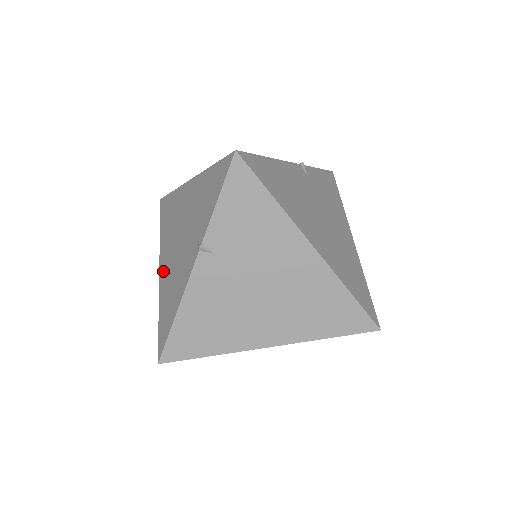
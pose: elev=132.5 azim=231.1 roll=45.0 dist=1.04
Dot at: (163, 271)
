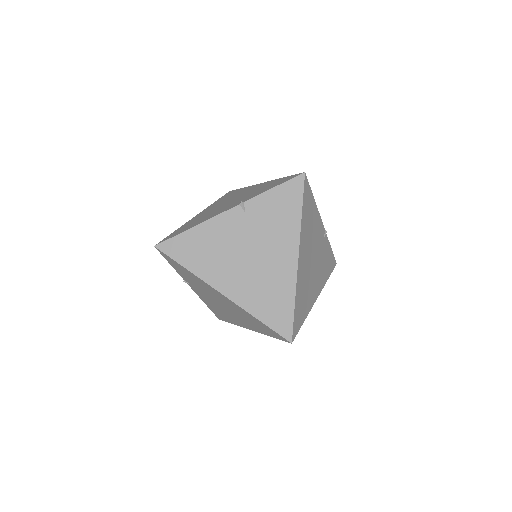
Dot at: occluded
